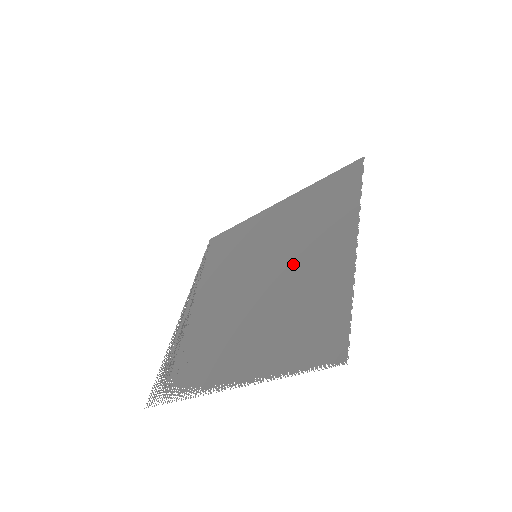
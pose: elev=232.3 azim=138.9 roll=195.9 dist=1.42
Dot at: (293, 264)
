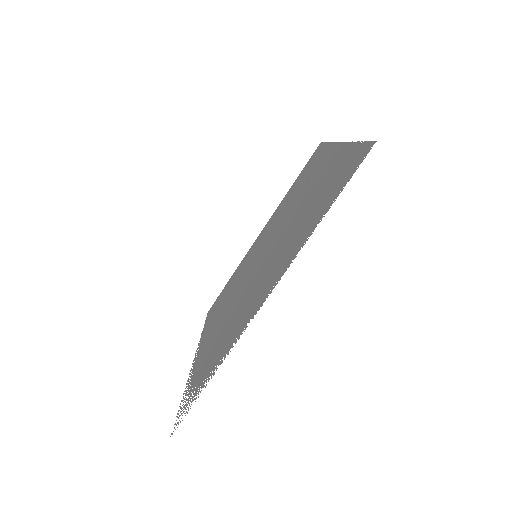
Dot at: (292, 211)
